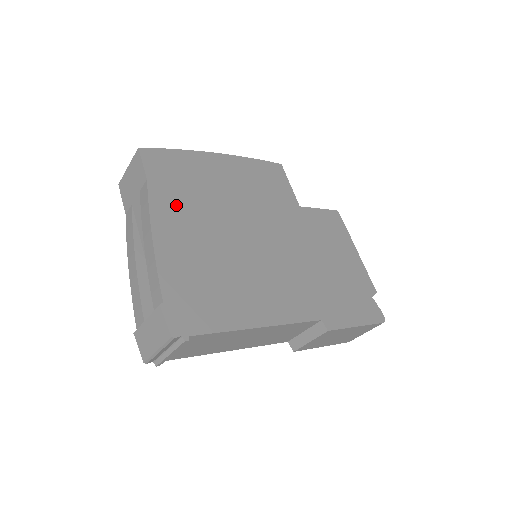
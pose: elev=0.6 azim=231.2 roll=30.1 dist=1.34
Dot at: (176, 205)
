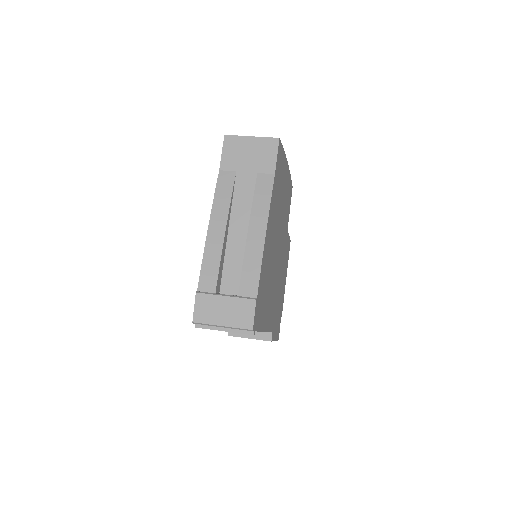
Dot at: (274, 207)
